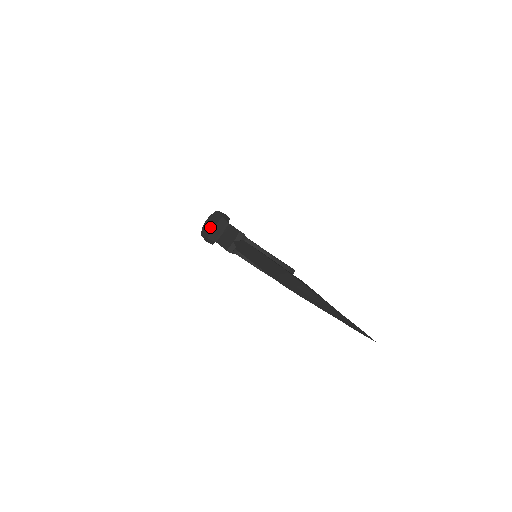
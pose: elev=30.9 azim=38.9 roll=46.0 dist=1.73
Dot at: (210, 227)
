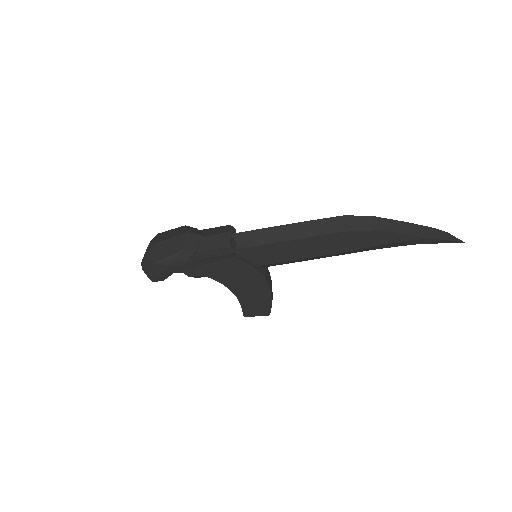
Dot at: (176, 238)
